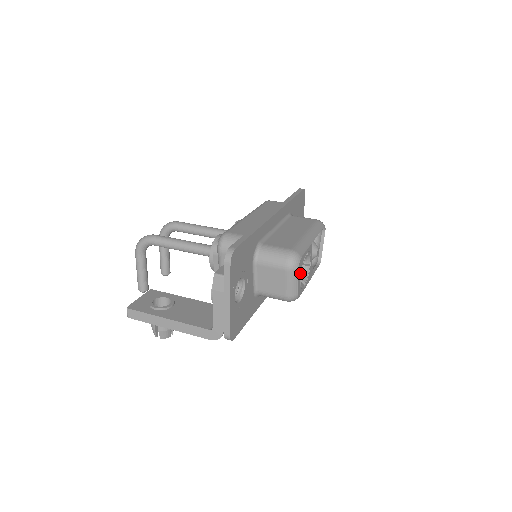
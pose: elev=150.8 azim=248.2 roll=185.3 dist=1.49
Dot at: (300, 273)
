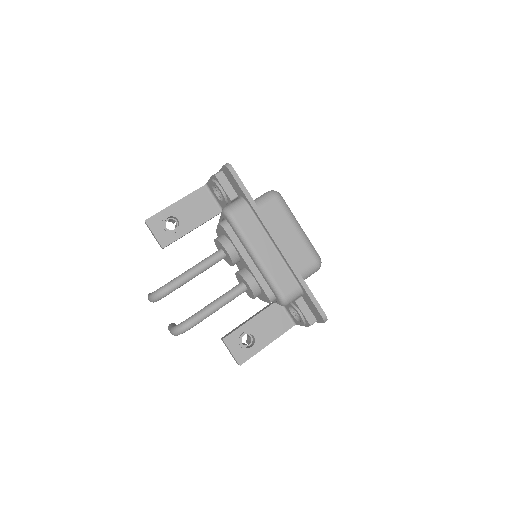
Dot at: occluded
